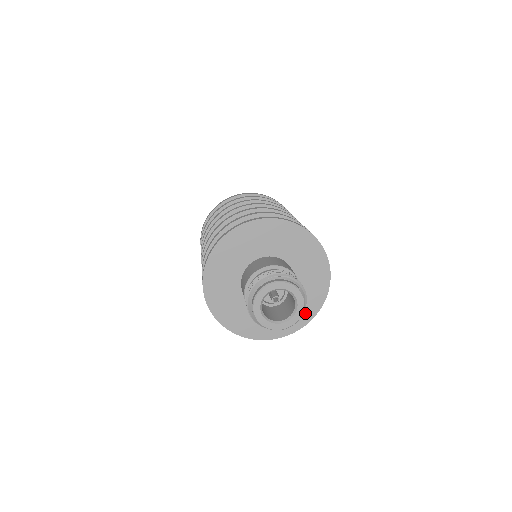
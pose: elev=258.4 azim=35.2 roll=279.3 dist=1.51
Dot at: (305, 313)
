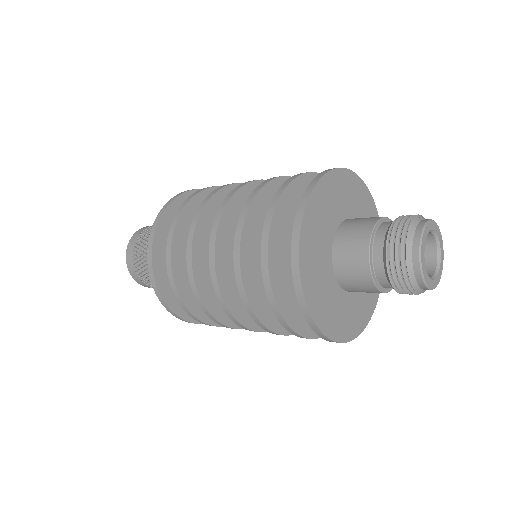
Dot at: occluded
